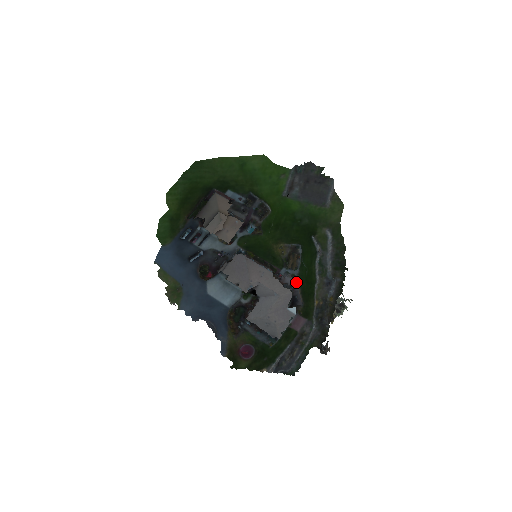
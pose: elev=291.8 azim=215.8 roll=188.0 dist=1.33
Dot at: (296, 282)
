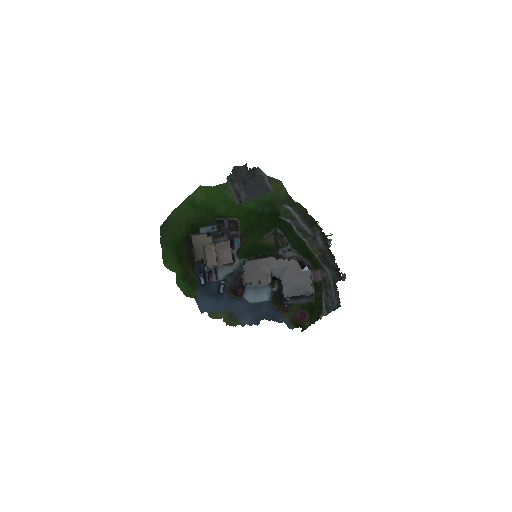
Dot at: (294, 252)
